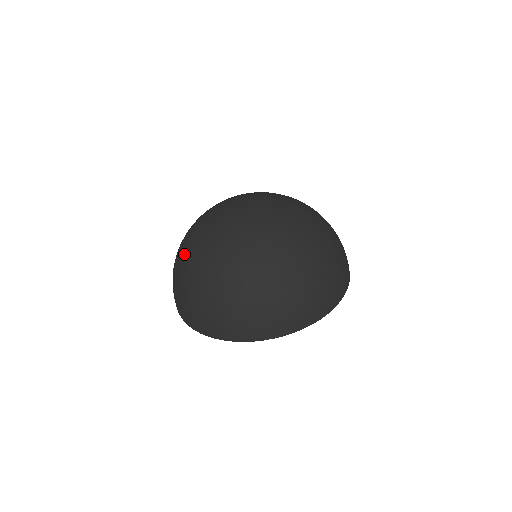
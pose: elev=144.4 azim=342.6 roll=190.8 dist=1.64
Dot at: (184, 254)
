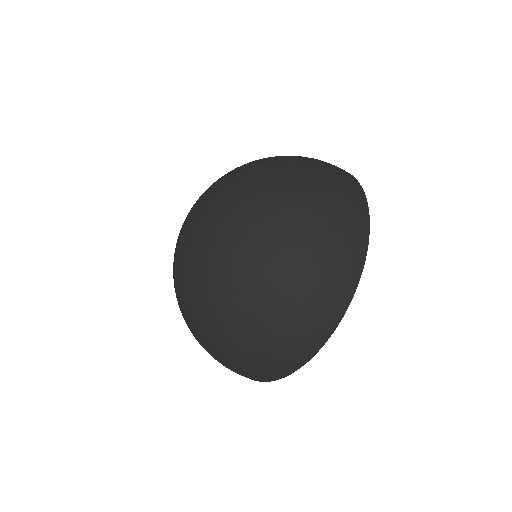
Dot at: (212, 322)
